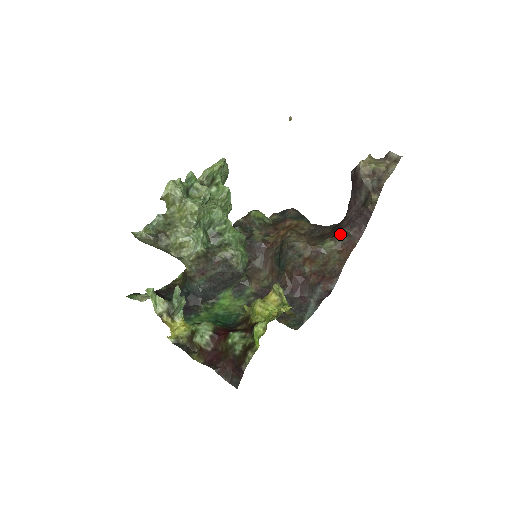
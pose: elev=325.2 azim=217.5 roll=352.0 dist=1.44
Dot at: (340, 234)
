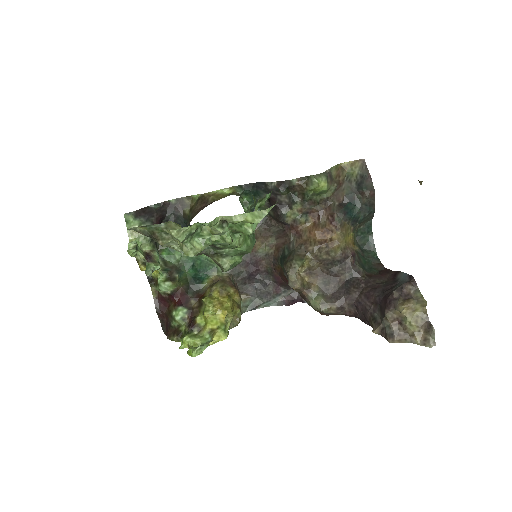
Dot at: (336, 304)
